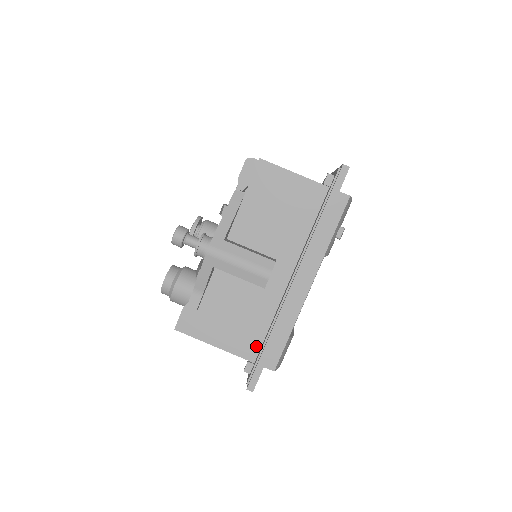
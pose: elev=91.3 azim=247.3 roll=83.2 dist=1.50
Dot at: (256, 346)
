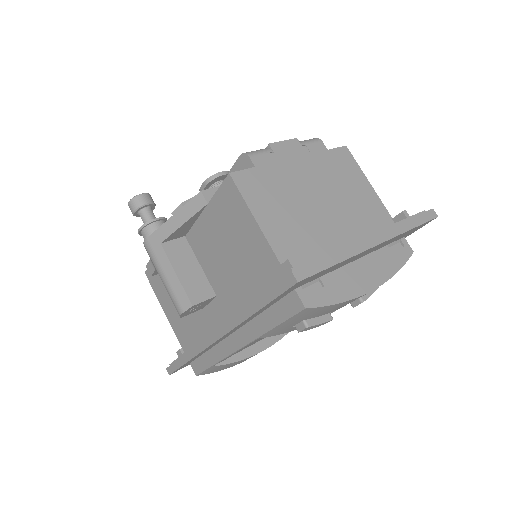
Dot at: (189, 345)
